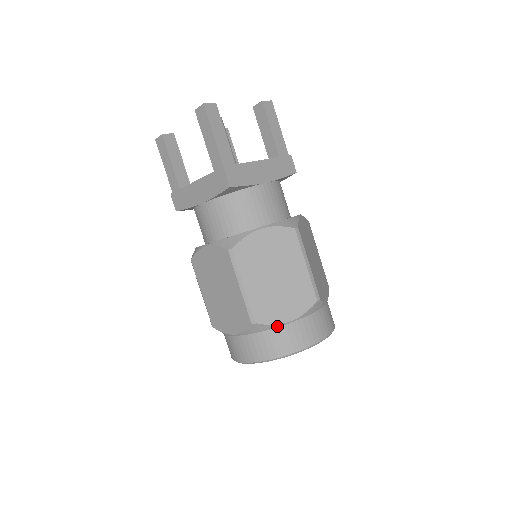
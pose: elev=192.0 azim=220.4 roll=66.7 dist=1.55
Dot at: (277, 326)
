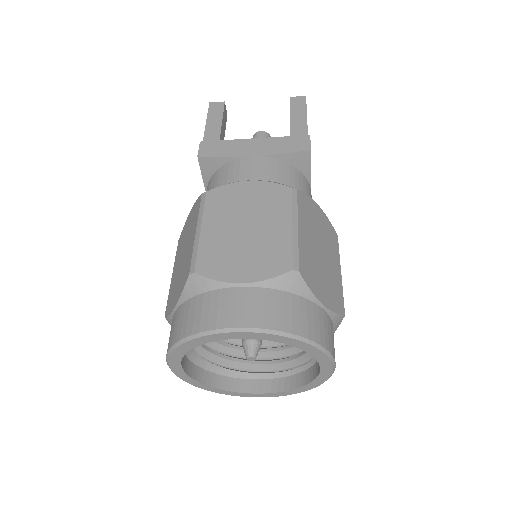
Dot at: (311, 299)
